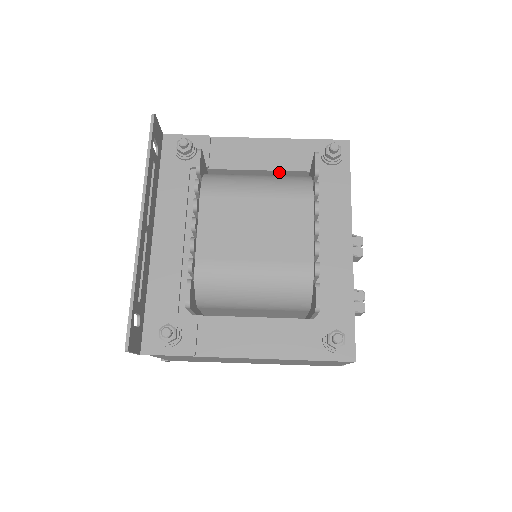
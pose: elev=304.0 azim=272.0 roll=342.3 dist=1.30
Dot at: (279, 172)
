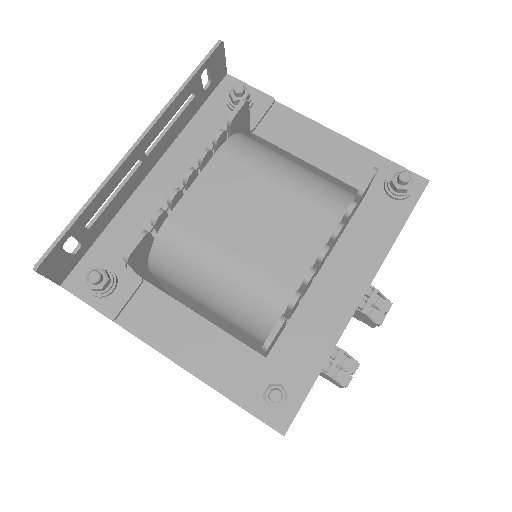
Dot at: (327, 175)
